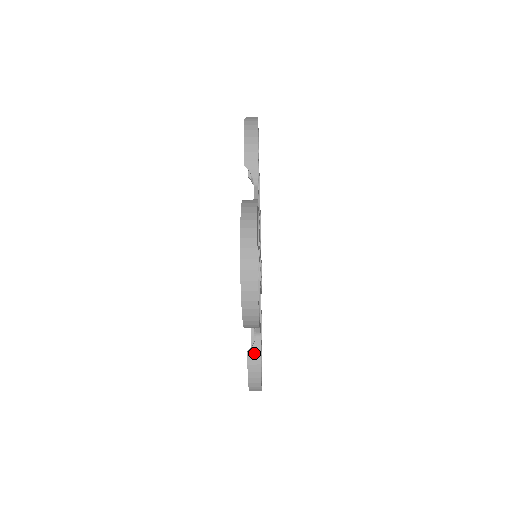
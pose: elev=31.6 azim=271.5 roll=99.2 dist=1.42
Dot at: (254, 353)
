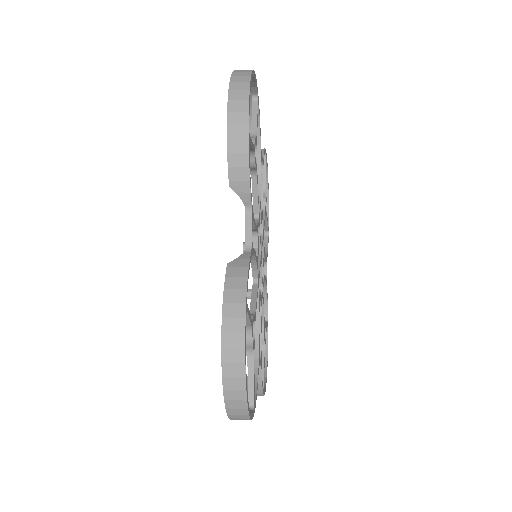
Dot at: occluded
